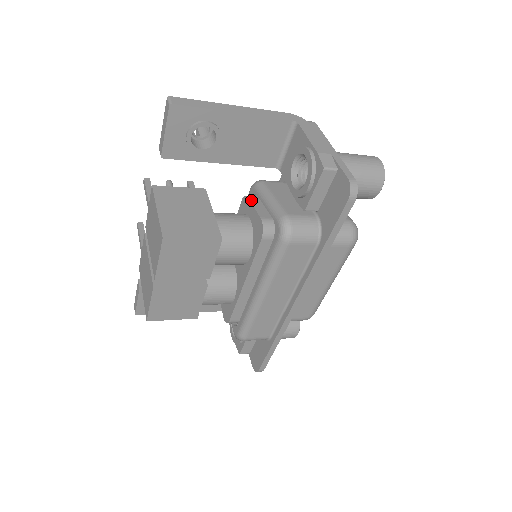
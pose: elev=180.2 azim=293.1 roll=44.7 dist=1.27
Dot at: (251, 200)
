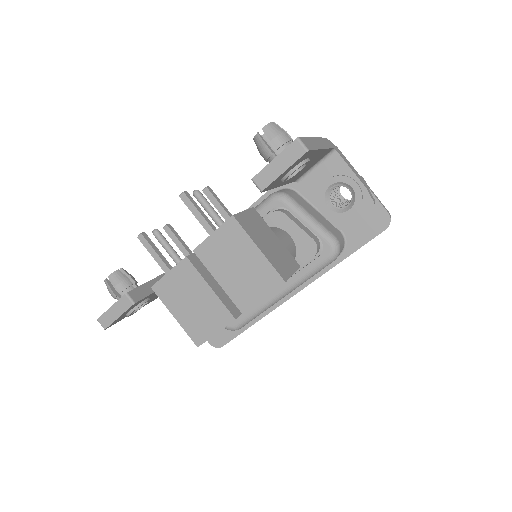
Dot at: (290, 217)
